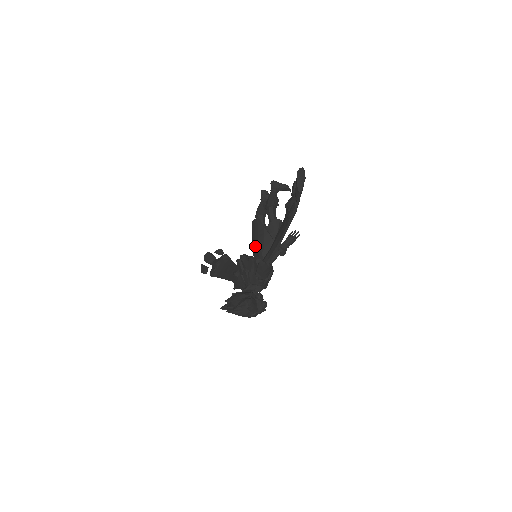
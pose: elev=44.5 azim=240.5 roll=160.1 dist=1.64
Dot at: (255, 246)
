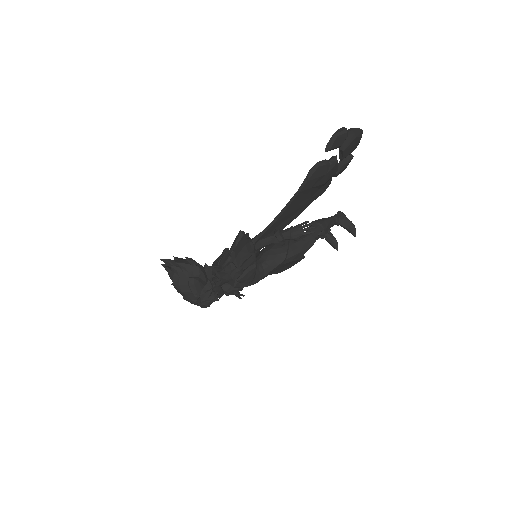
Dot at: occluded
